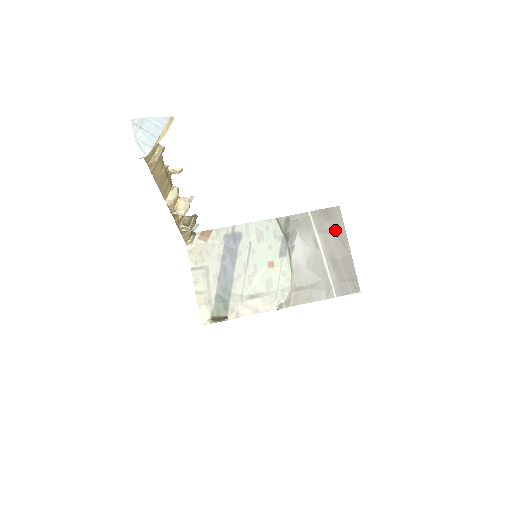
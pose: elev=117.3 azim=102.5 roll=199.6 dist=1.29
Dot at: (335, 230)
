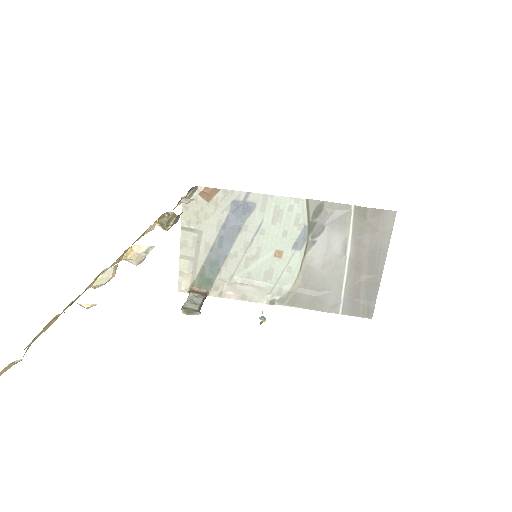
Dot at: (376, 240)
